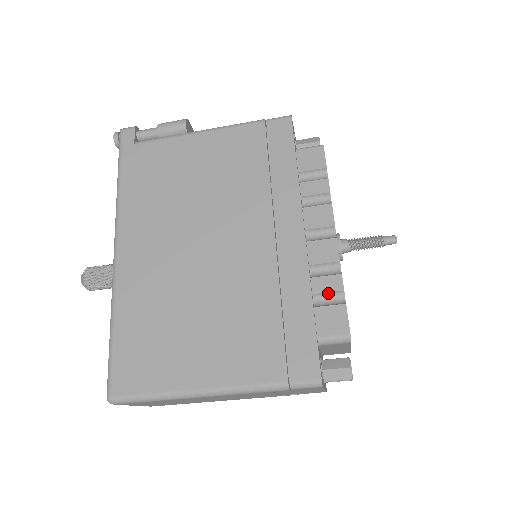
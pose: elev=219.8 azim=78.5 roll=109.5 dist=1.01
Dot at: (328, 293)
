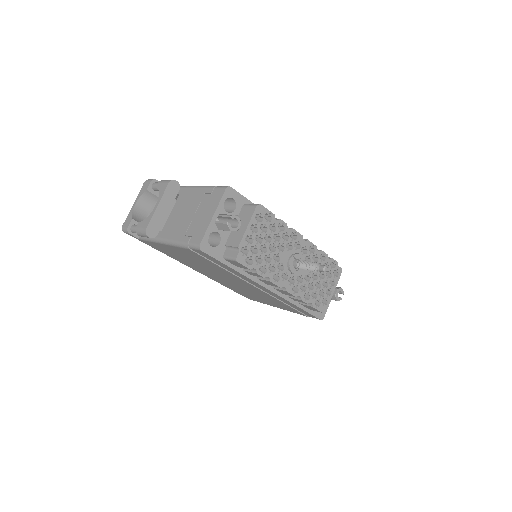
Dot at: occluded
